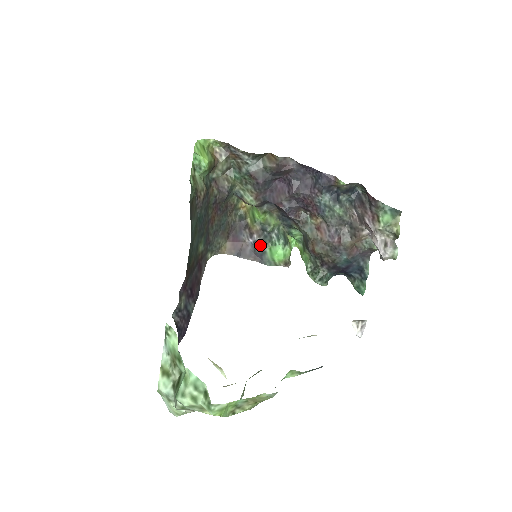
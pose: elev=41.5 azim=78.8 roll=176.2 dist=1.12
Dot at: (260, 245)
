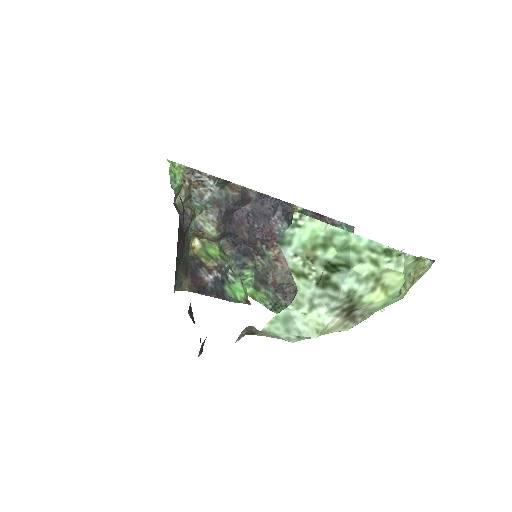
Dot at: (219, 283)
